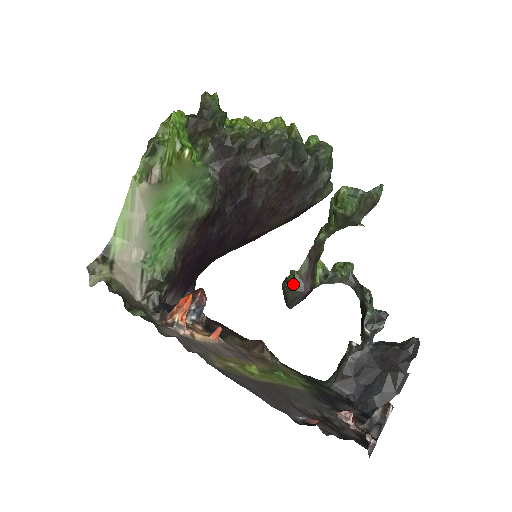
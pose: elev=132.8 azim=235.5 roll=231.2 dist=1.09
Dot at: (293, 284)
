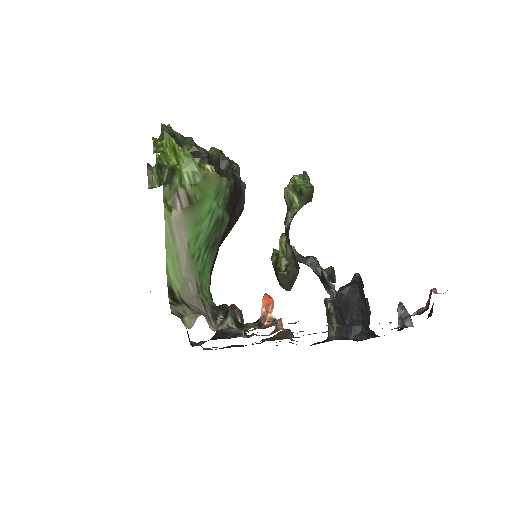
Dot at: (290, 266)
